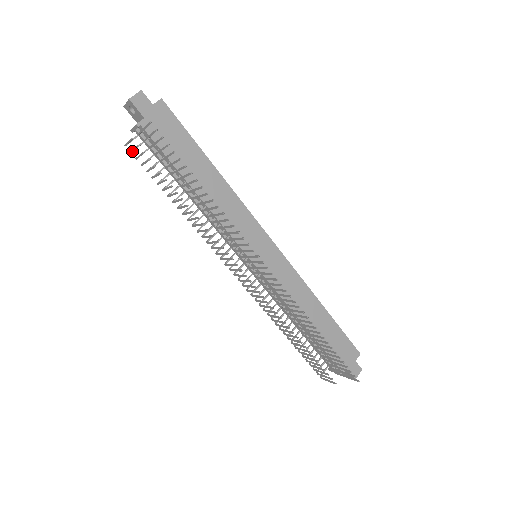
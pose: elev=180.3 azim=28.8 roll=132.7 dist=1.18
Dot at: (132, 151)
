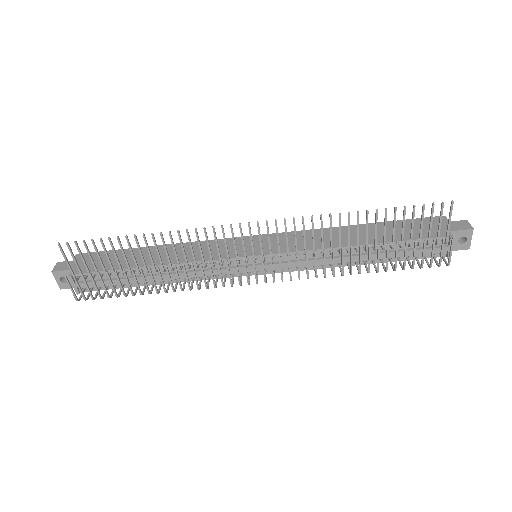
Dot at: (82, 293)
